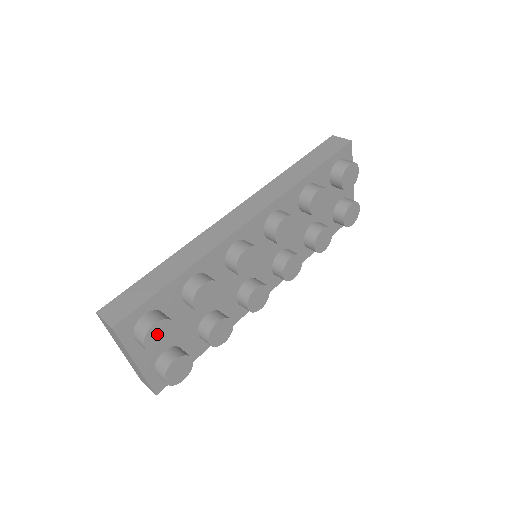
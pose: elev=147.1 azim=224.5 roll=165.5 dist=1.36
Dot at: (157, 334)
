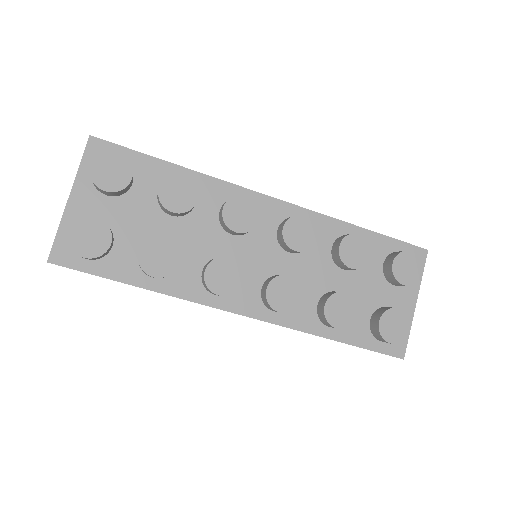
Dot at: (111, 166)
